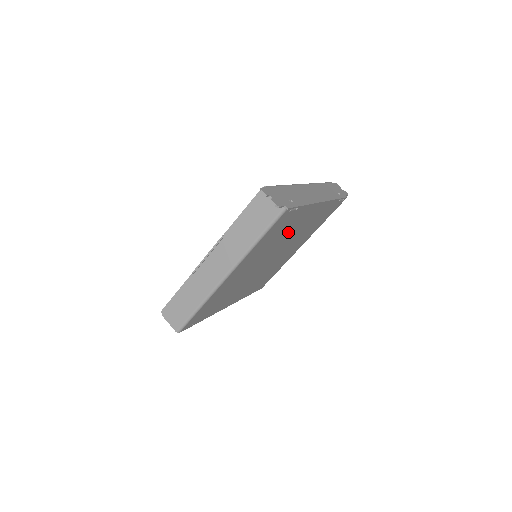
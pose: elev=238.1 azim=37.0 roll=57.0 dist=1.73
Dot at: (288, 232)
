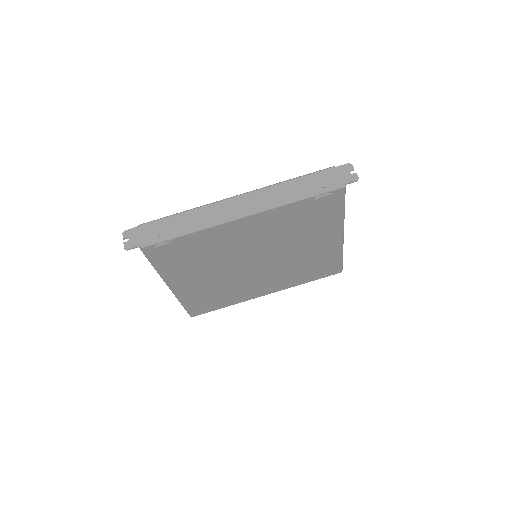
Dot at: (223, 248)
